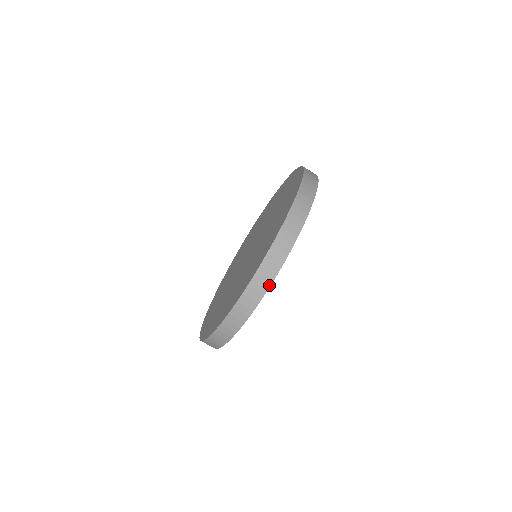
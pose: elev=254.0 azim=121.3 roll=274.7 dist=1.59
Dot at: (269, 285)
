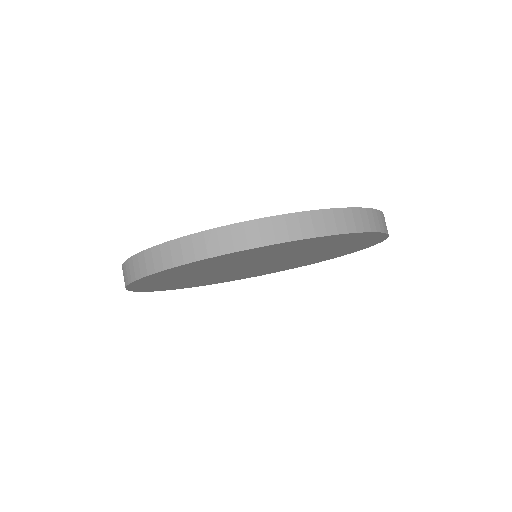
Dot at: (349, 231)
